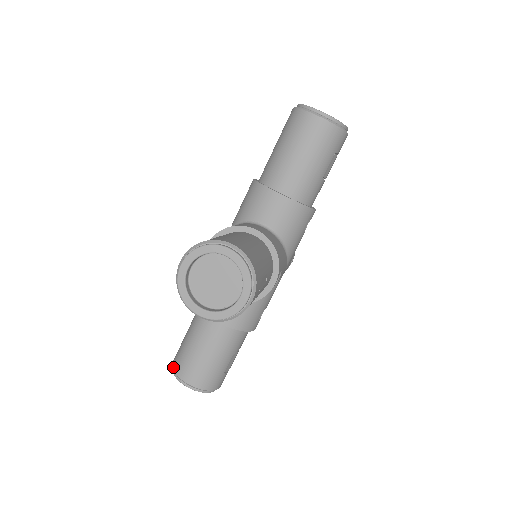
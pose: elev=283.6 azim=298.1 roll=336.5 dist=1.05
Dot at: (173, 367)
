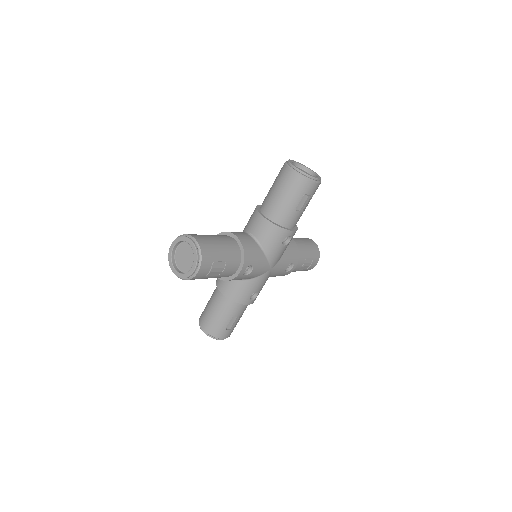
Dot at: occluded
